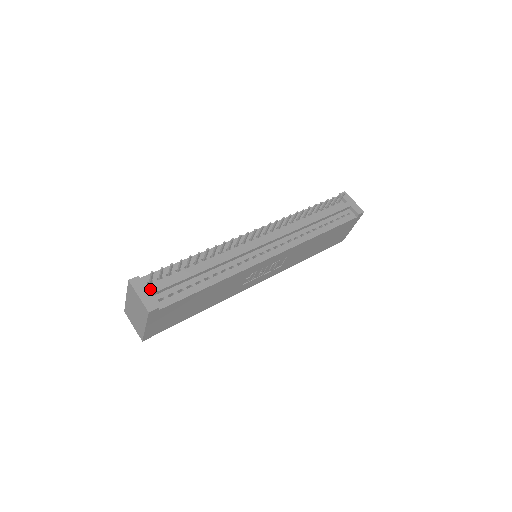
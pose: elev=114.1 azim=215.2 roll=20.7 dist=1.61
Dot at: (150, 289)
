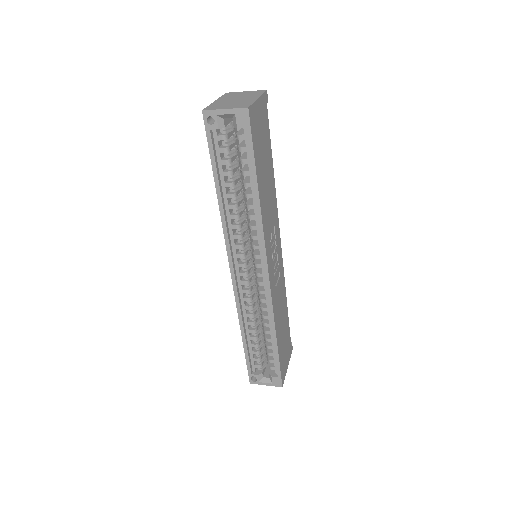
Dot at: occluded
